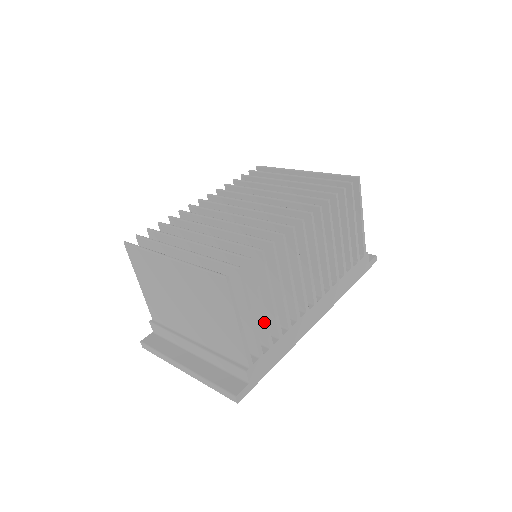
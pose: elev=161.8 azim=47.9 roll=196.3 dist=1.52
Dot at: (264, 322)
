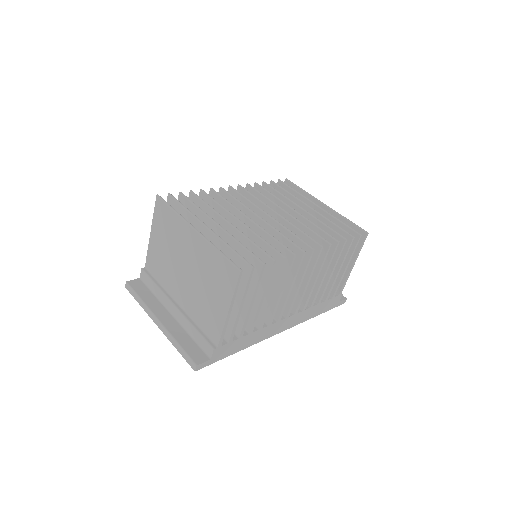
Dot at: (246, 316)
